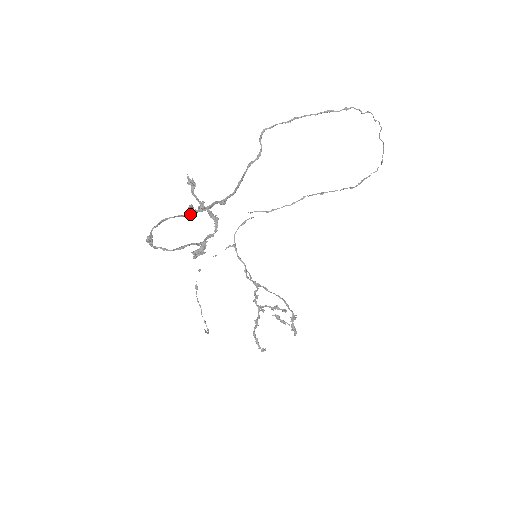
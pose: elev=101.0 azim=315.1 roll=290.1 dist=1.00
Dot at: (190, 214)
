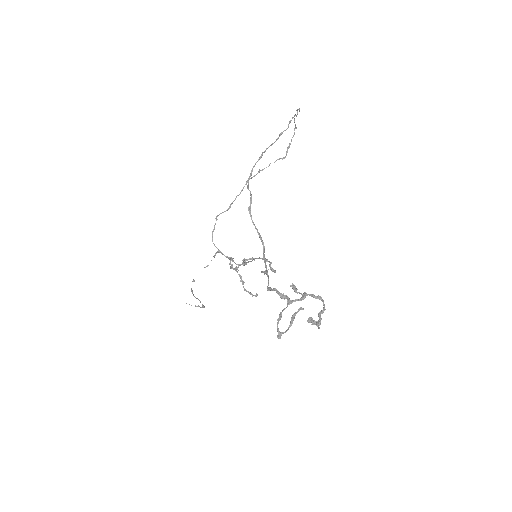
Dot at: occluded
